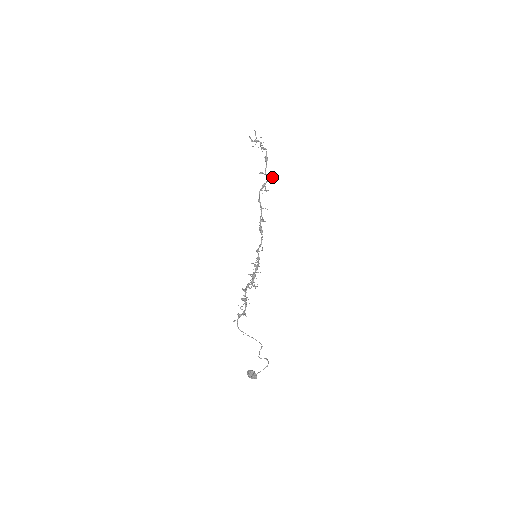
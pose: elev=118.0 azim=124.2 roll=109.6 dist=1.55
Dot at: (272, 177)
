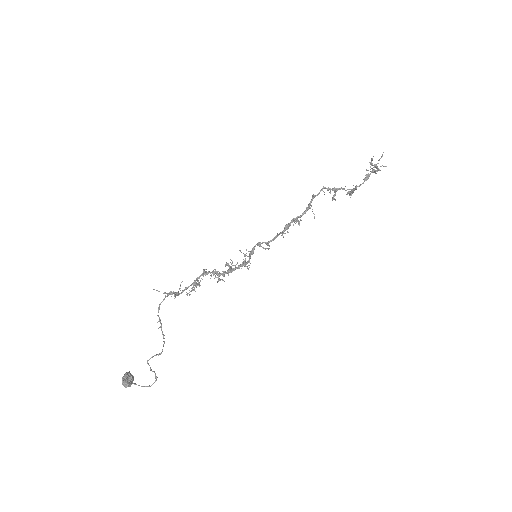
Dot at: occluded
